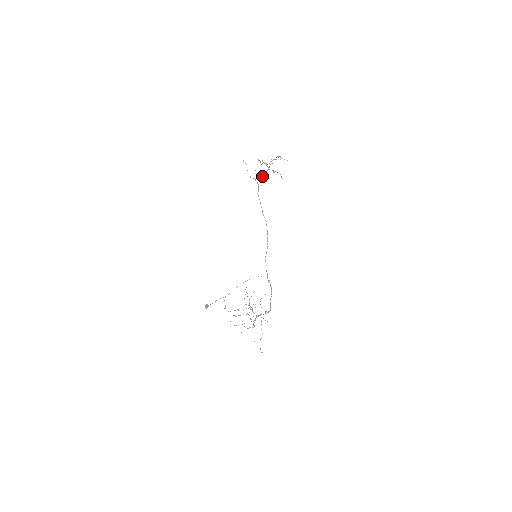
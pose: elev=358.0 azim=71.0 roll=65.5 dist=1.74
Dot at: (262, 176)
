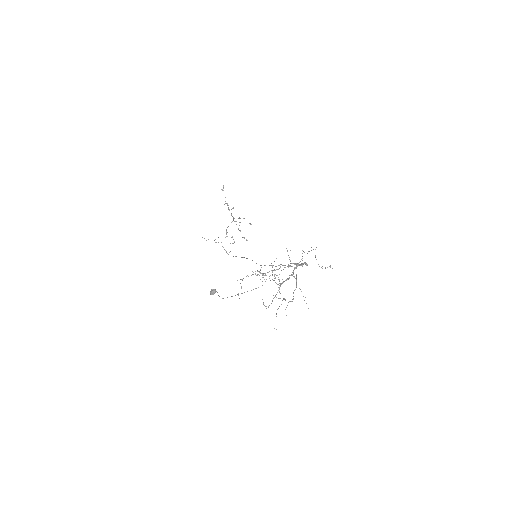
Dot at: occluded
